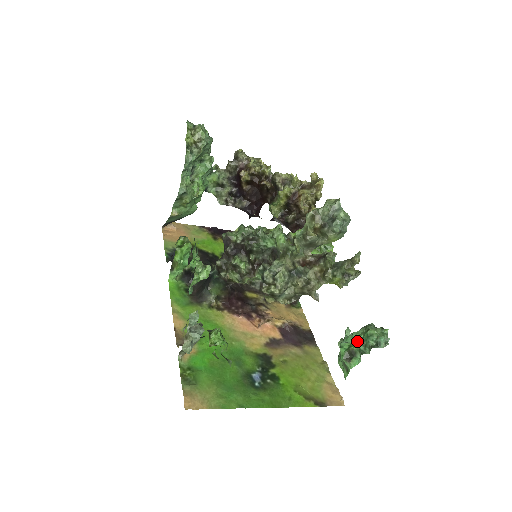
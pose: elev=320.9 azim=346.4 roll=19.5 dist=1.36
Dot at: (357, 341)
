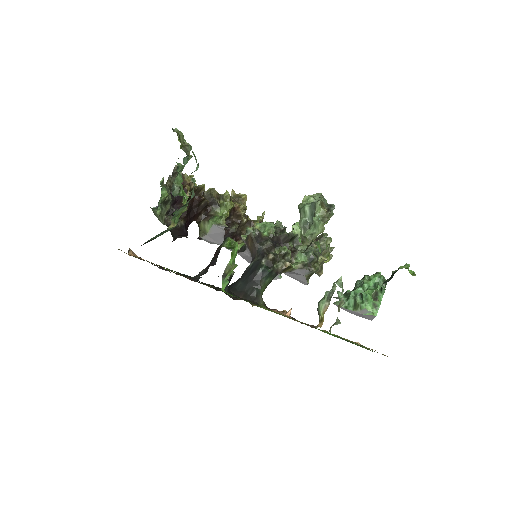
Dot at: (371, 286)
